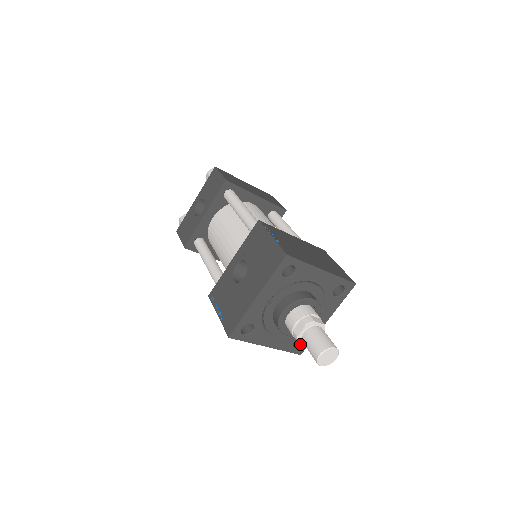
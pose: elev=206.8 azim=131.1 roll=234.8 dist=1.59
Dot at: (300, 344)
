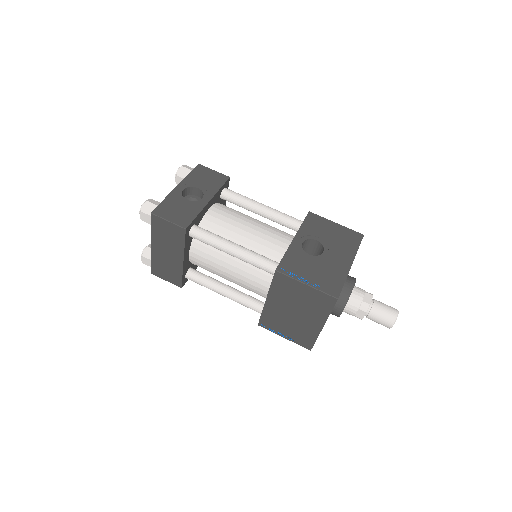
Dot at: occluded
